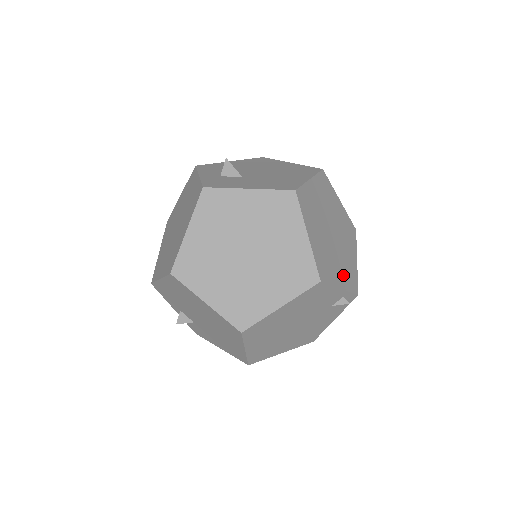
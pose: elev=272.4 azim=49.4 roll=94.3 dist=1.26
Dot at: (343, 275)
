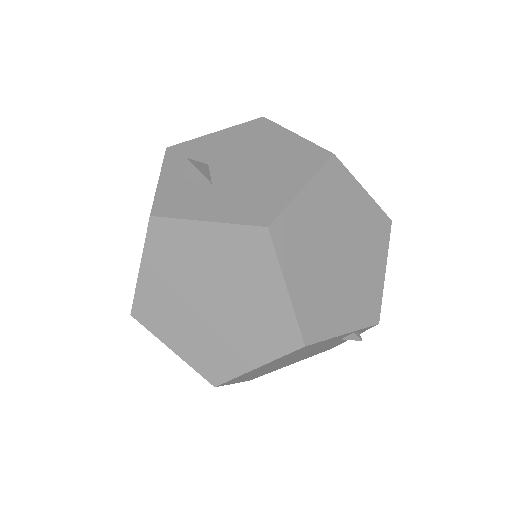
Dot at: (353, 310)
